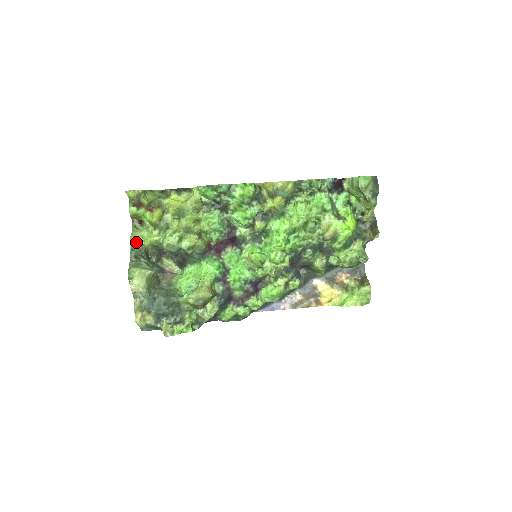
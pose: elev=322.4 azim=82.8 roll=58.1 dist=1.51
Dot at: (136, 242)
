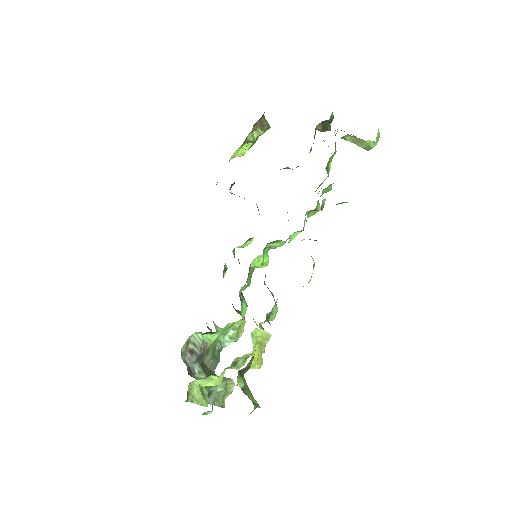
Dot at: (207, 399)
